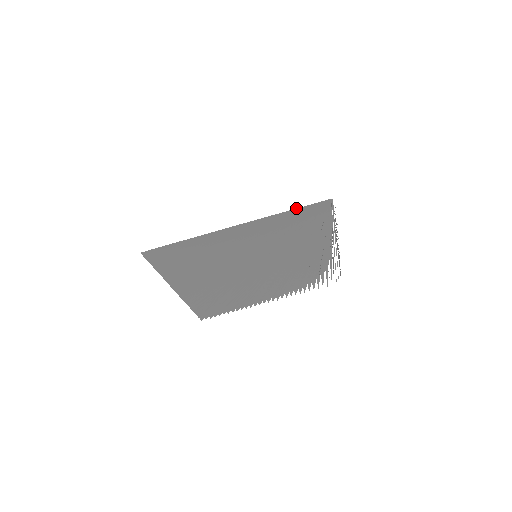
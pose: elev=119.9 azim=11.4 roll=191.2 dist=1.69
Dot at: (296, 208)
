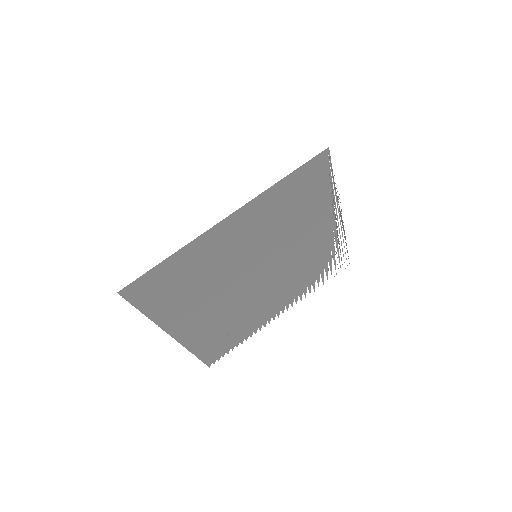
Dot at: occluded
